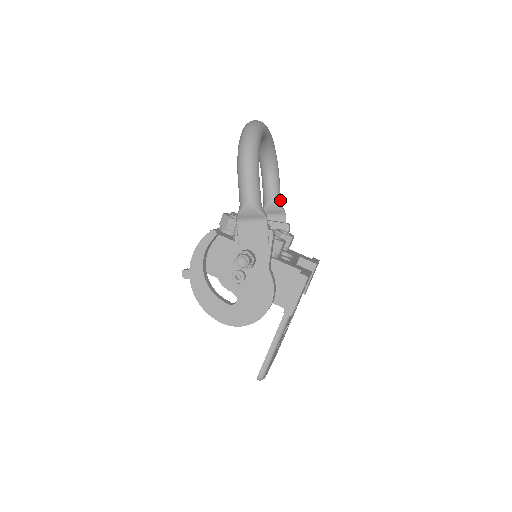
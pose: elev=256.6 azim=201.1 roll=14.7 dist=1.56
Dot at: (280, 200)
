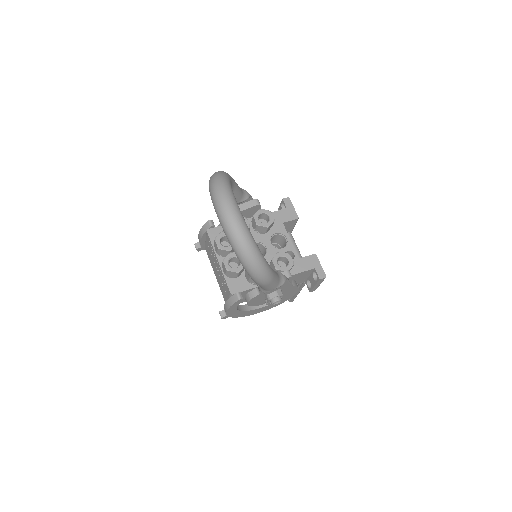
Dot at: (242, 192)
